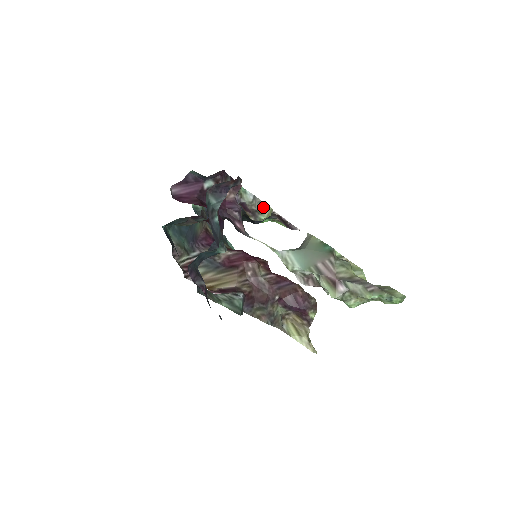
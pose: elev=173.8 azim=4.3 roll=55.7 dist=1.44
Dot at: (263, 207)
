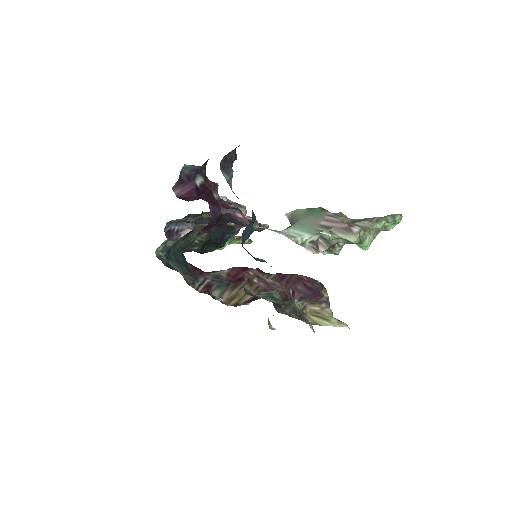
Dot at: (238, 206)
